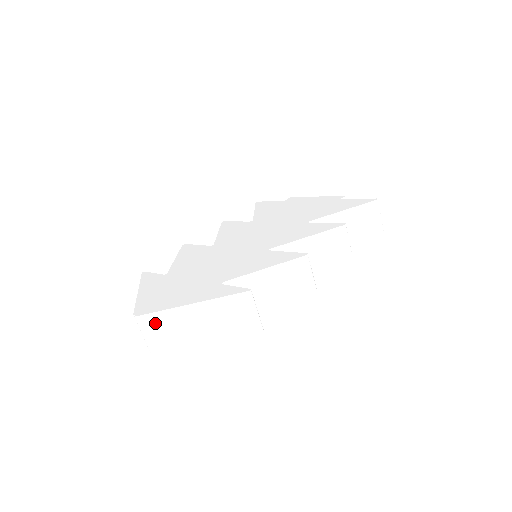
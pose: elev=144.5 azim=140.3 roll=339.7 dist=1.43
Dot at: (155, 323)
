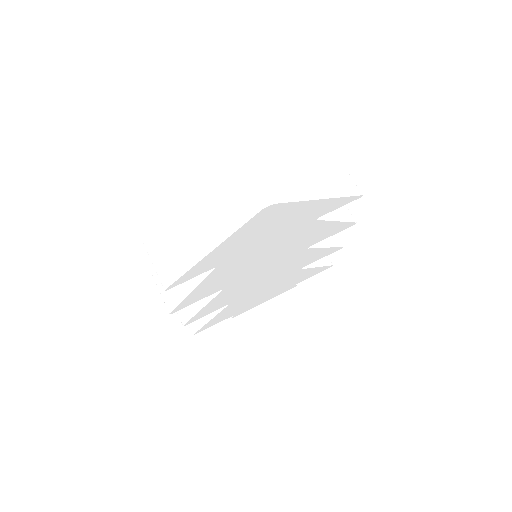
Dot at: (265, 165)
